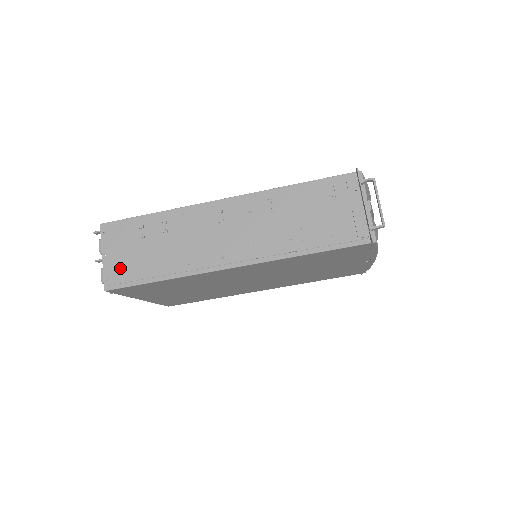
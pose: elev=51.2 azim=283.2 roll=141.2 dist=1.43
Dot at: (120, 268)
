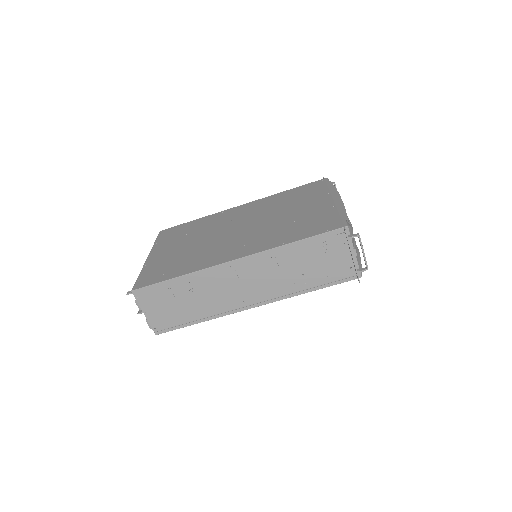
Dot at: (162, 319)
